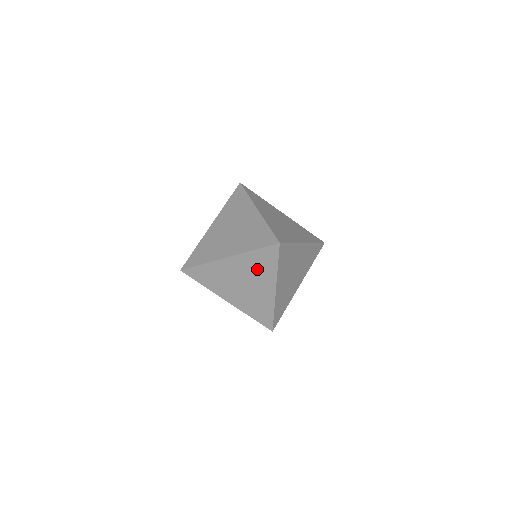
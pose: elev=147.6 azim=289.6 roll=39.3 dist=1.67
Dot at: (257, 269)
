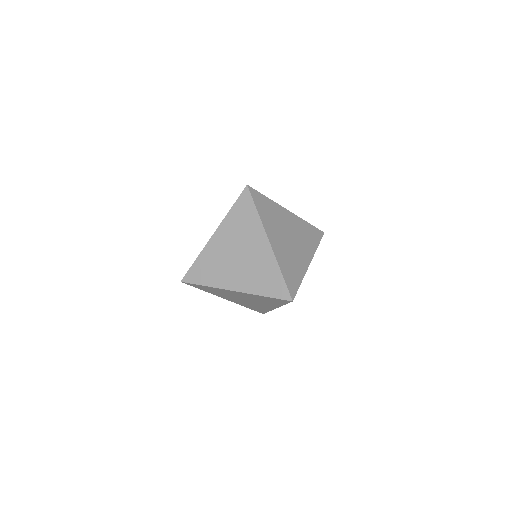
Dot at: (263, 300)
